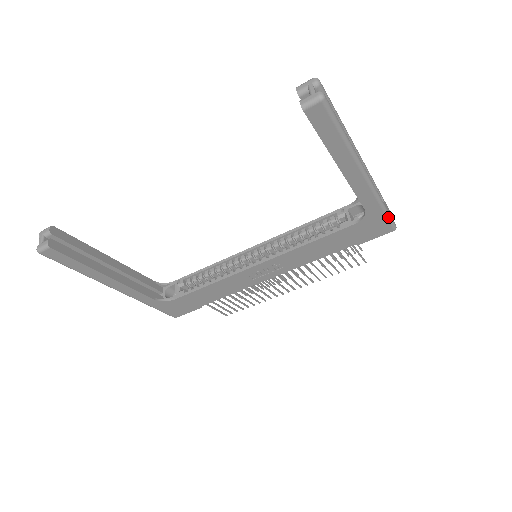
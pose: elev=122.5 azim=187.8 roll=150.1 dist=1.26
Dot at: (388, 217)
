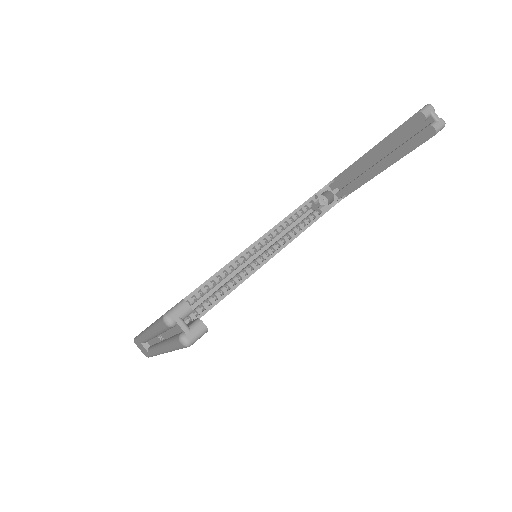
Dot at: occluded
